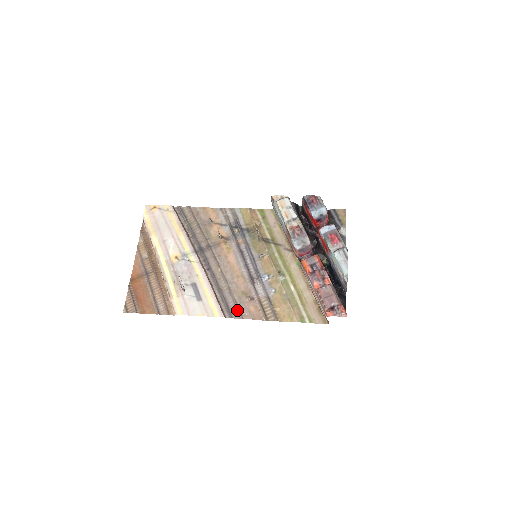
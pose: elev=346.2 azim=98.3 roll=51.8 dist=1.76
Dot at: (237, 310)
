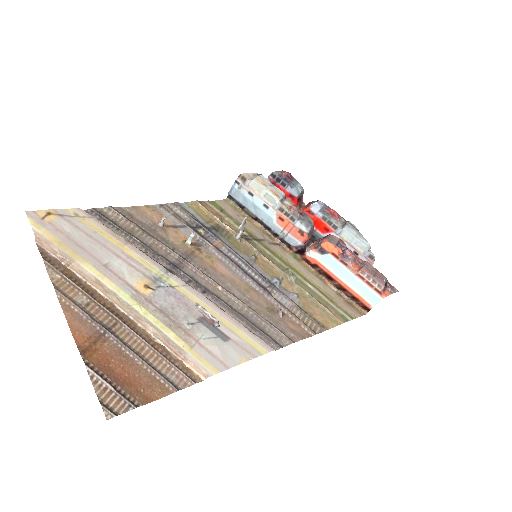
Dot at: (280, 334)
